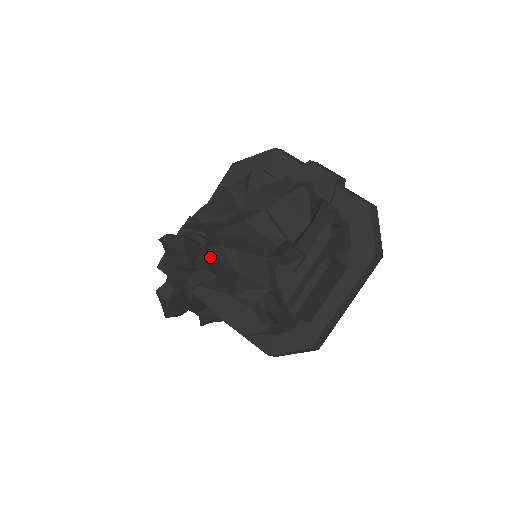
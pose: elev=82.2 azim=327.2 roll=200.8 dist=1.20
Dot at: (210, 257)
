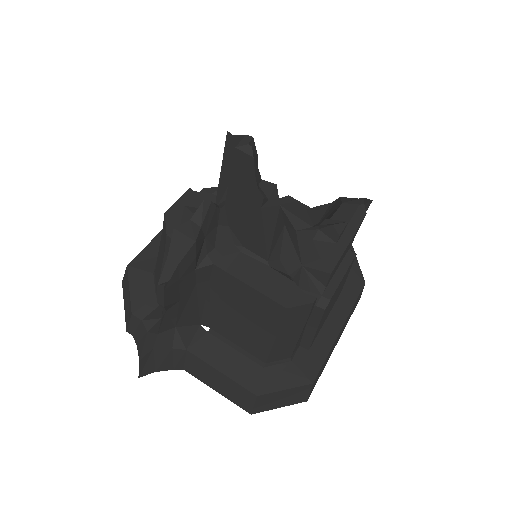
Dot at: occluded
